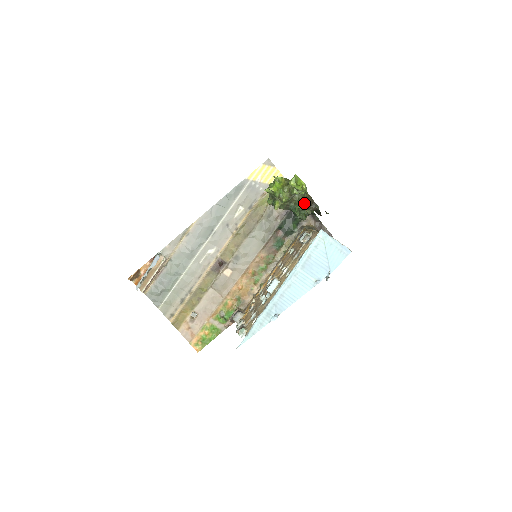
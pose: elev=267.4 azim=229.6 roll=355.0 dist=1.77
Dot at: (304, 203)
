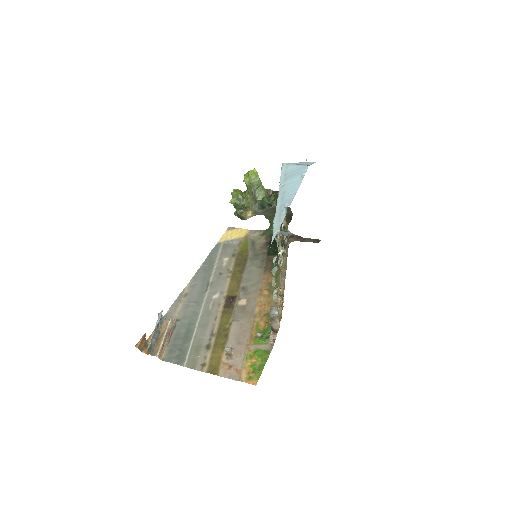
Dot at: occluded
